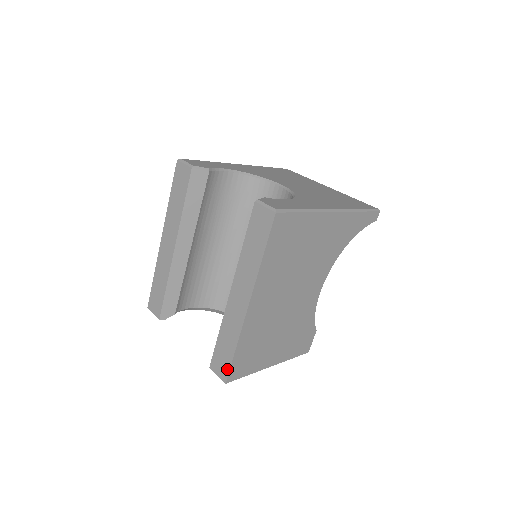
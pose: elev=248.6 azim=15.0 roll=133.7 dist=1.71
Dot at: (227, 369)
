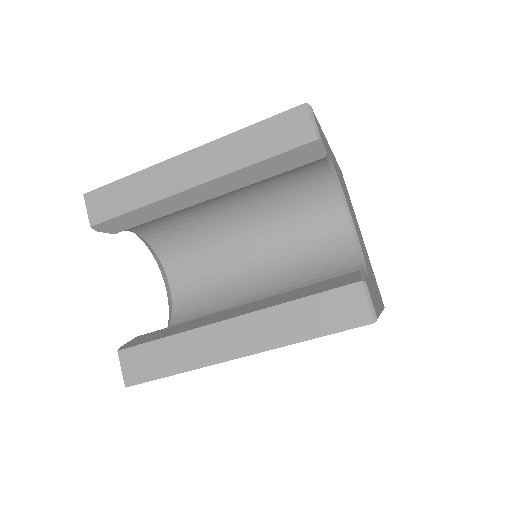
Dot at: (143, 378)
